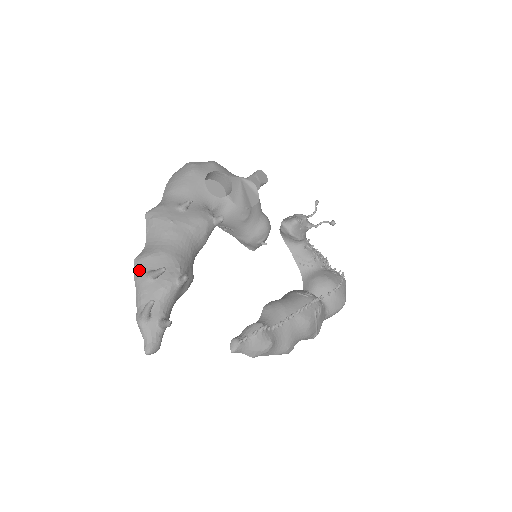
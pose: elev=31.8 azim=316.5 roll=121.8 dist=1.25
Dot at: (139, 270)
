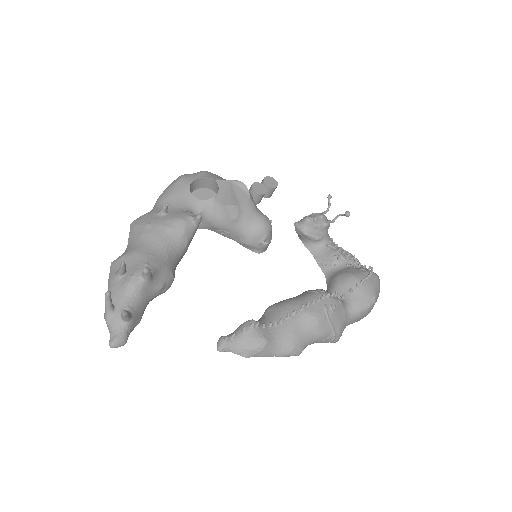
Dot at: (112, 271)
